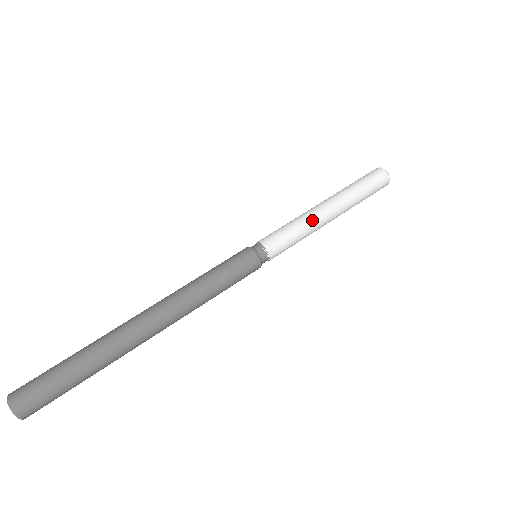
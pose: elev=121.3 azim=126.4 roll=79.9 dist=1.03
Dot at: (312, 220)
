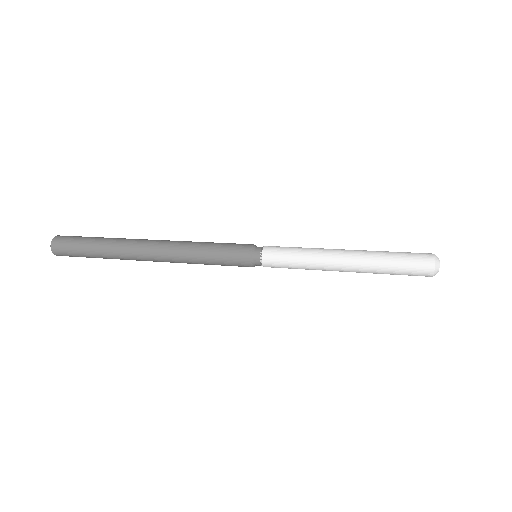
Dot at: (319, 257)
